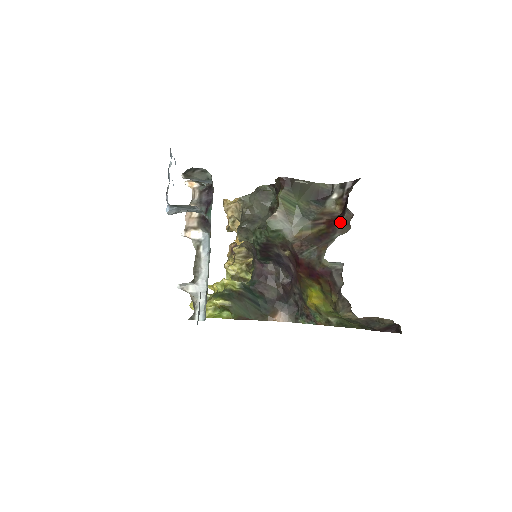
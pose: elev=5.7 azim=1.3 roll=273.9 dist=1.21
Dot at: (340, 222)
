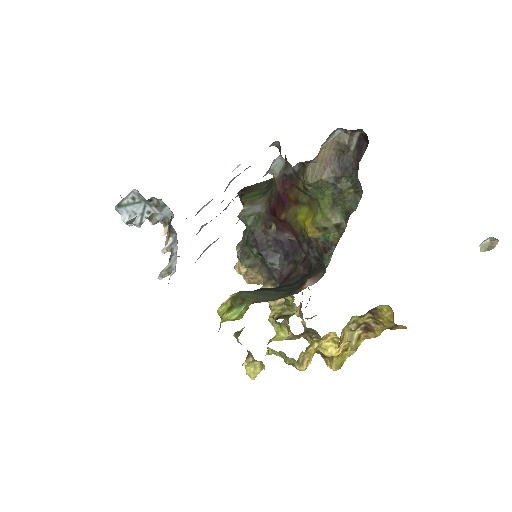
Dot at: occluded
